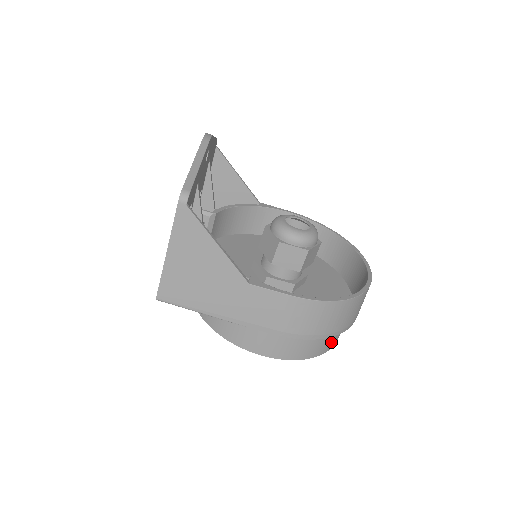
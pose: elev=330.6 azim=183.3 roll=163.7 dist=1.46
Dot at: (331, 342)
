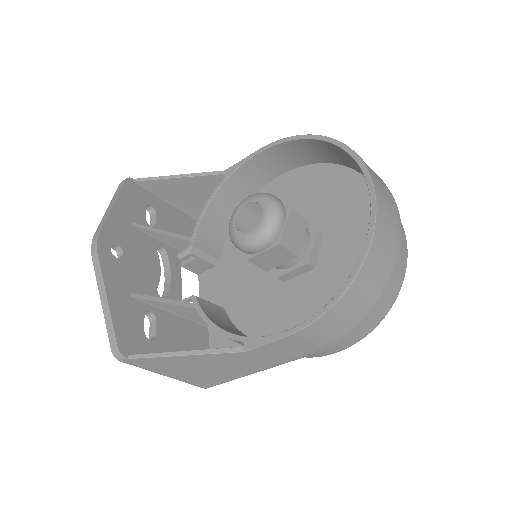
Dot at: (393, 288)
